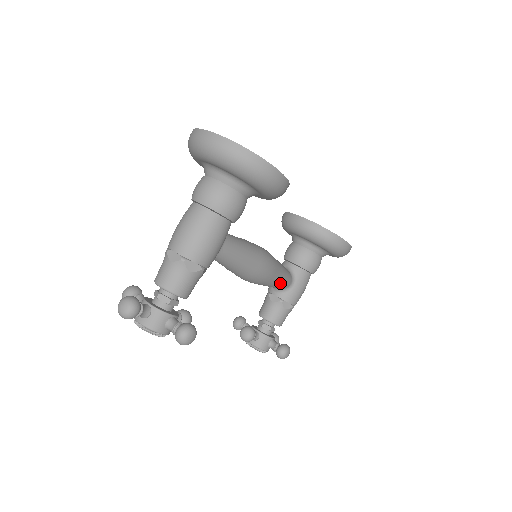
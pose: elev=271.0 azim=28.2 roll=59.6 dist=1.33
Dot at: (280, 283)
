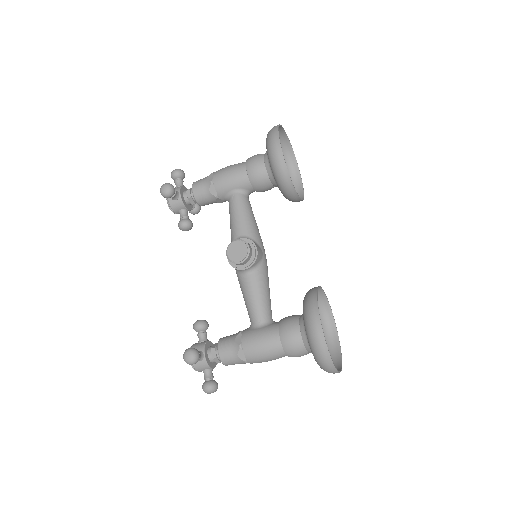
Dot at: occluded
